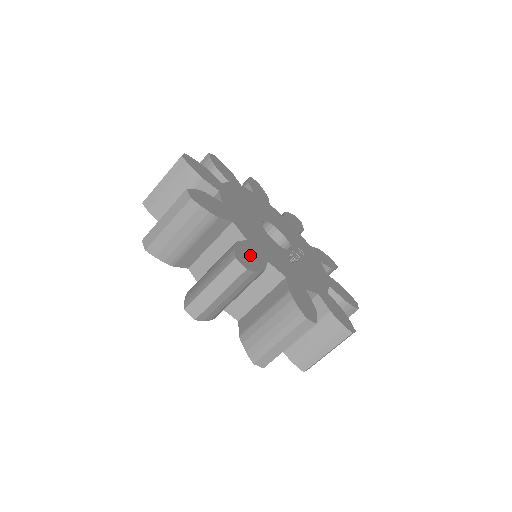
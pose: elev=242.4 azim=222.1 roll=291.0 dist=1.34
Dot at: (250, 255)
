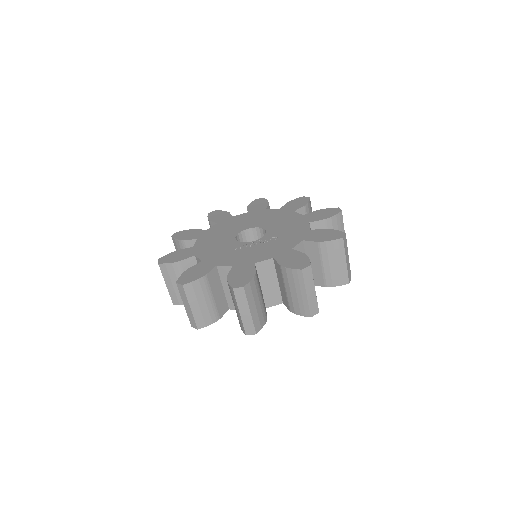
Dot at: (179, 255)
